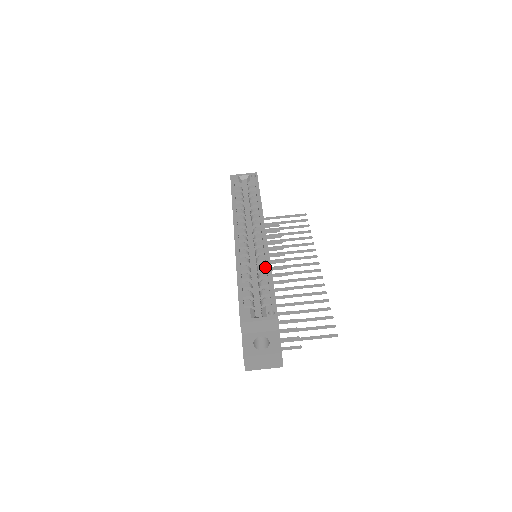
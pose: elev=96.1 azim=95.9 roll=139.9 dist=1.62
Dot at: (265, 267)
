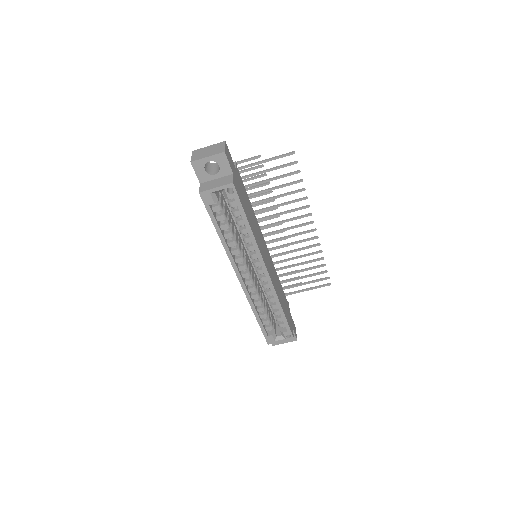
Dot at: (275, 301)
